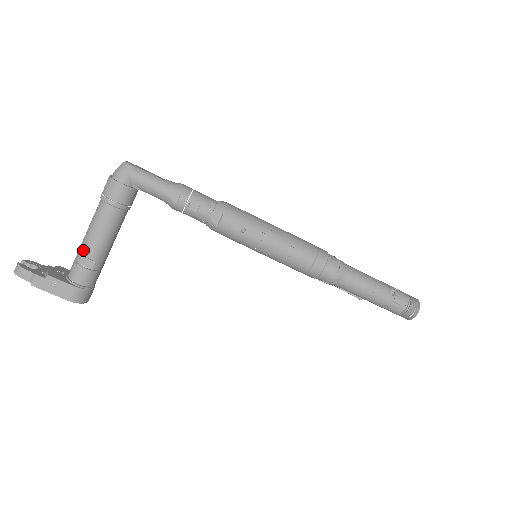
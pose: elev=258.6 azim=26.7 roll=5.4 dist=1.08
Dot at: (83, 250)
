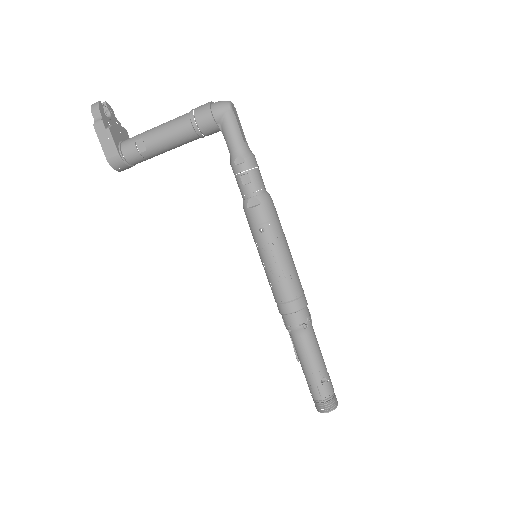
Dot at: (146, 134)
